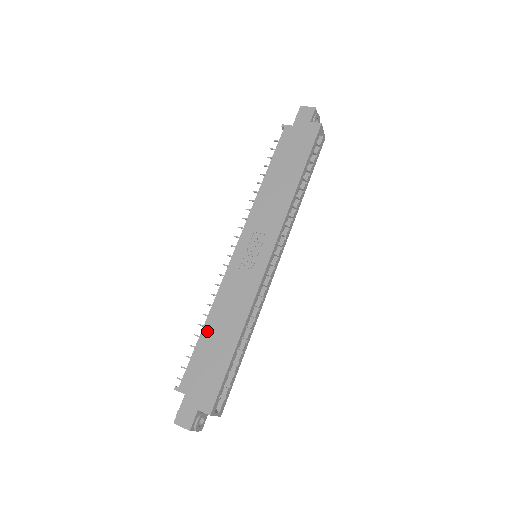
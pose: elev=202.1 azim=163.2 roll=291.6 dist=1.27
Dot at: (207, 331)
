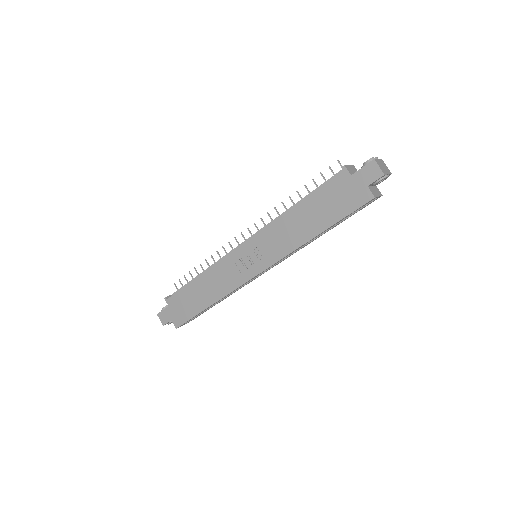
Dot at: (196, 283)
